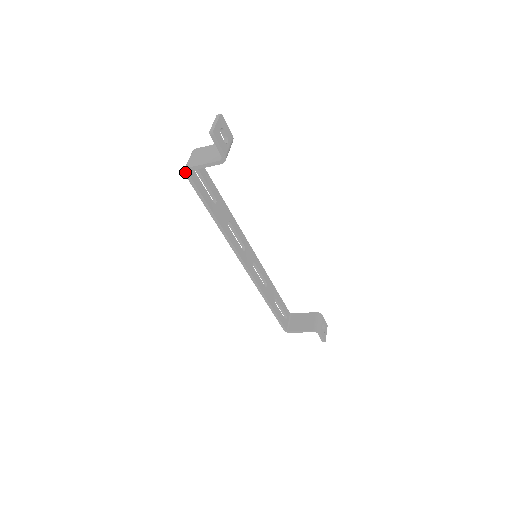
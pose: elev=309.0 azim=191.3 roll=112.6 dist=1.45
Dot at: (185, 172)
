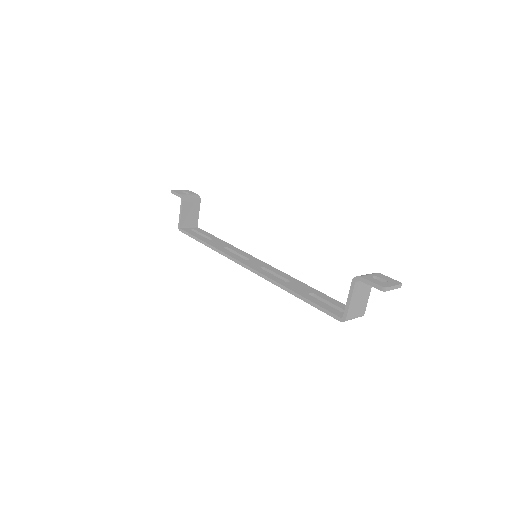
Dot at: (180, 230)
